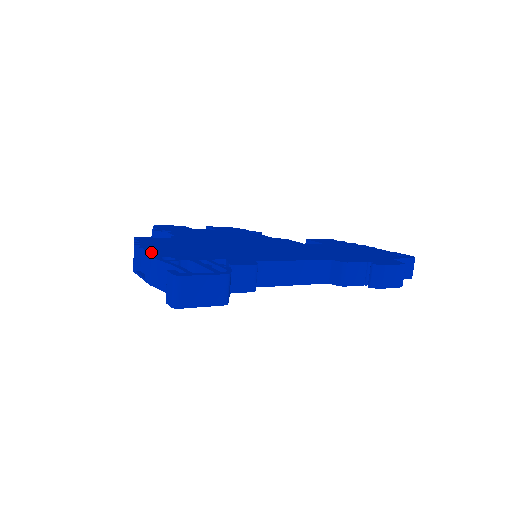
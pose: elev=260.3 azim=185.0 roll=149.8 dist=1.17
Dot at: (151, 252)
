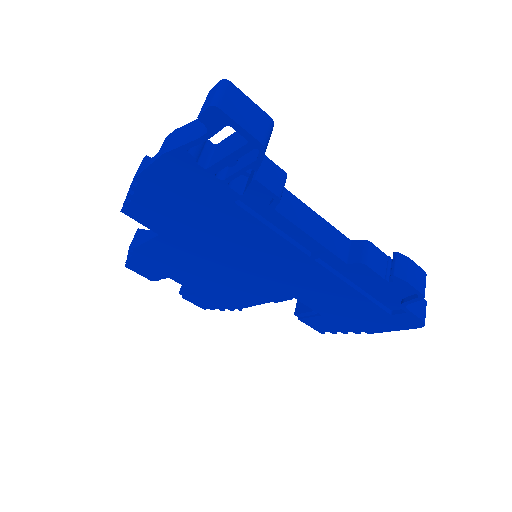
Dot at: occluded
